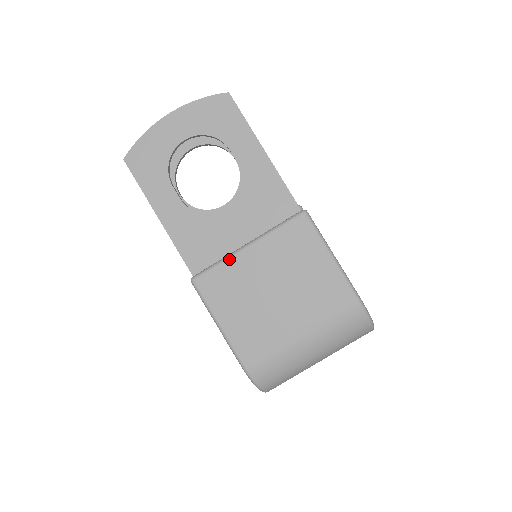
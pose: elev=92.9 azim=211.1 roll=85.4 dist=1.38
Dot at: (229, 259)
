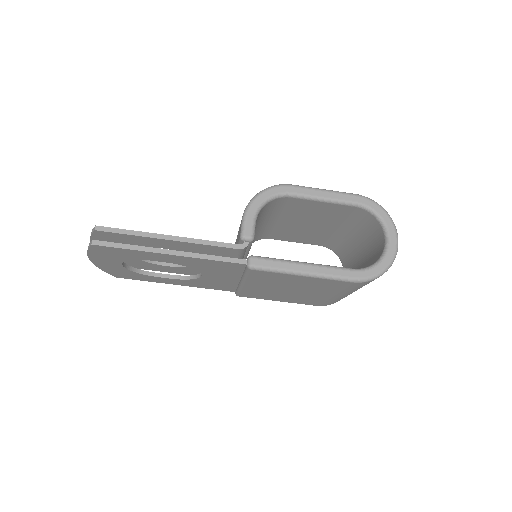
Dot at: (242, 289)
